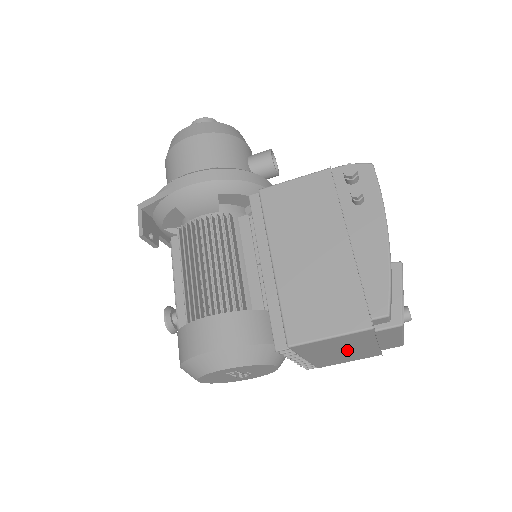
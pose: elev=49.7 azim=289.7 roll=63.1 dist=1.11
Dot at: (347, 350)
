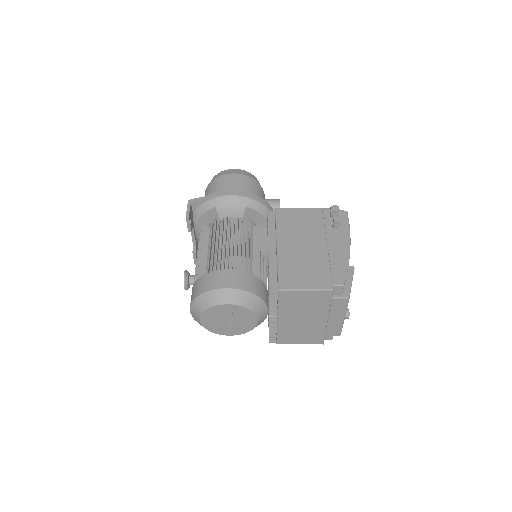
Dot at: (307, 319)
